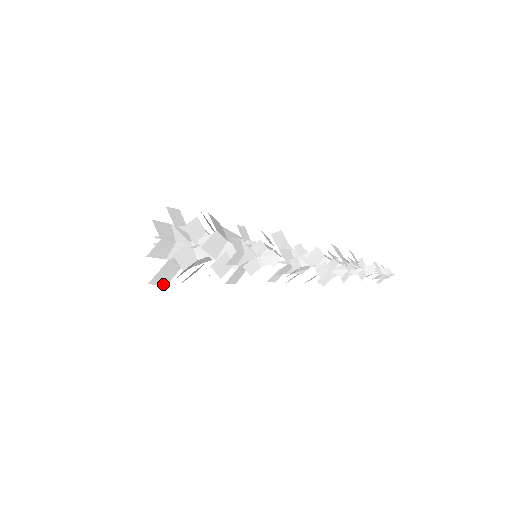
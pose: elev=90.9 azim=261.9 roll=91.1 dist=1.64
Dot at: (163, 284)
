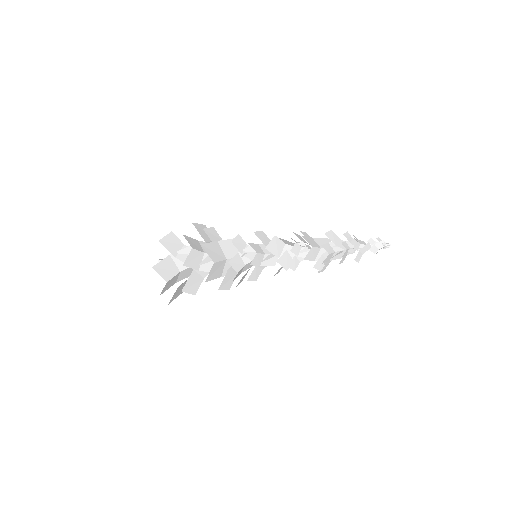
Dot at: occluded
